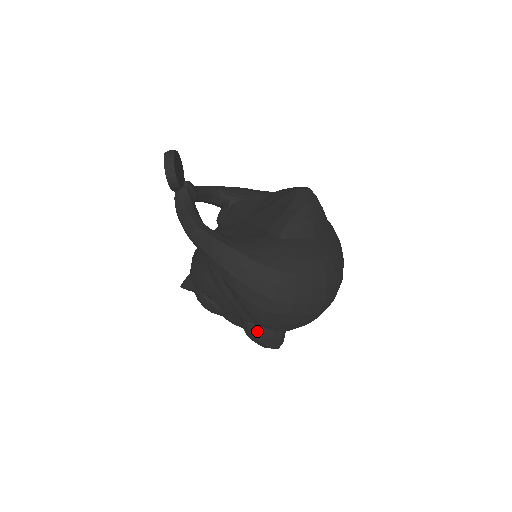
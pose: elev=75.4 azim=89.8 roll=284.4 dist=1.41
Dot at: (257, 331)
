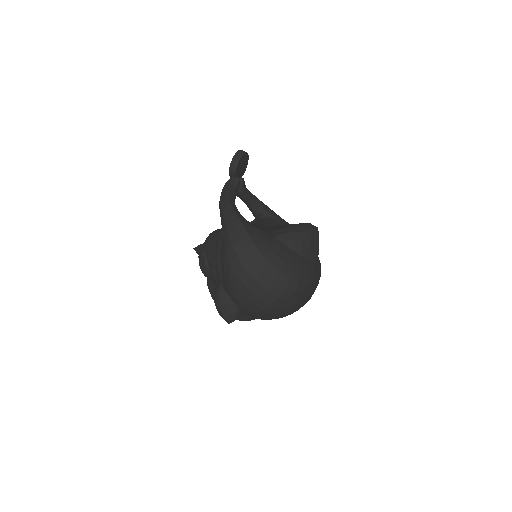
Dot at: (222, 295)
